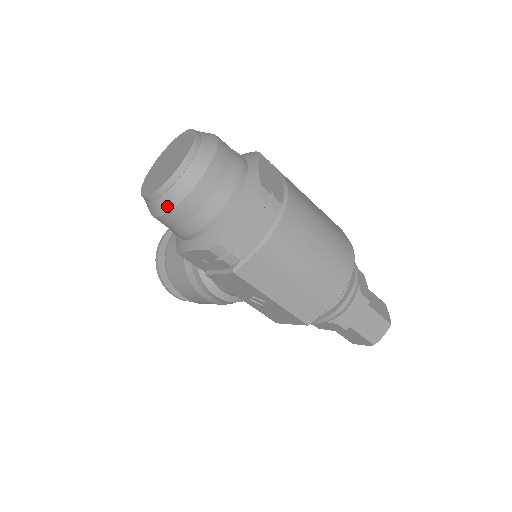
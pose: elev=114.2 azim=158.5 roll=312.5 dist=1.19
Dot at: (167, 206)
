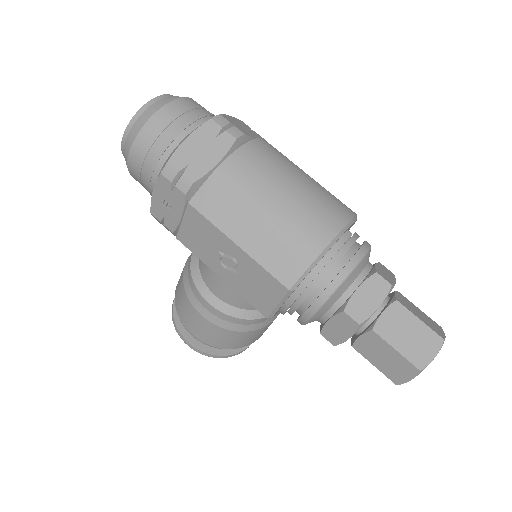
Dot at: (131, 141)
